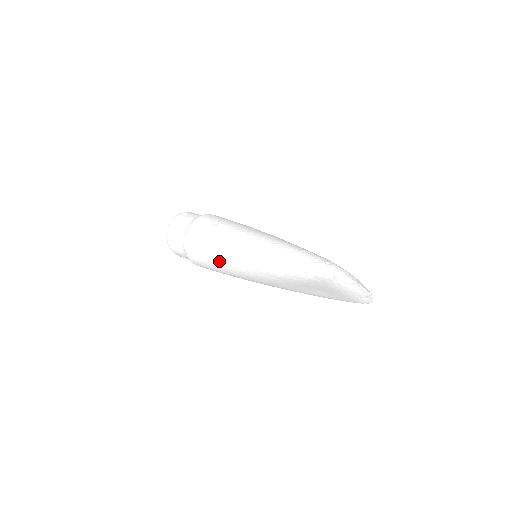
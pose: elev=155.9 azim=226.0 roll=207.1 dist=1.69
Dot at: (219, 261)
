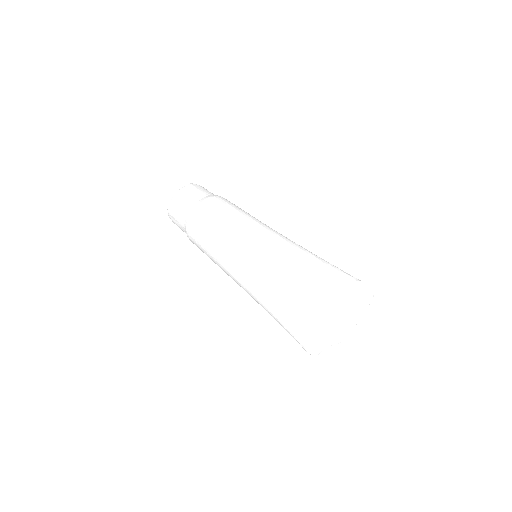
Dot at: occluded
